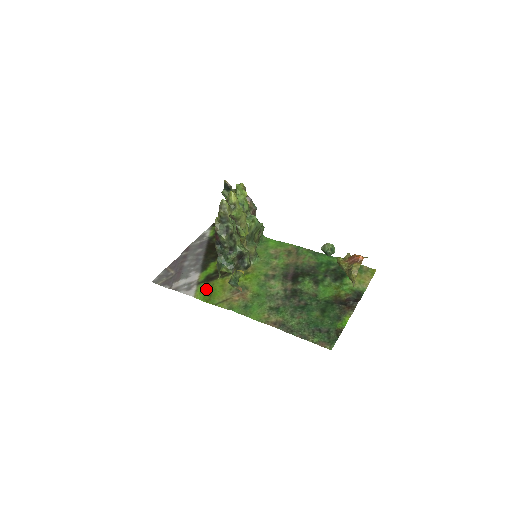
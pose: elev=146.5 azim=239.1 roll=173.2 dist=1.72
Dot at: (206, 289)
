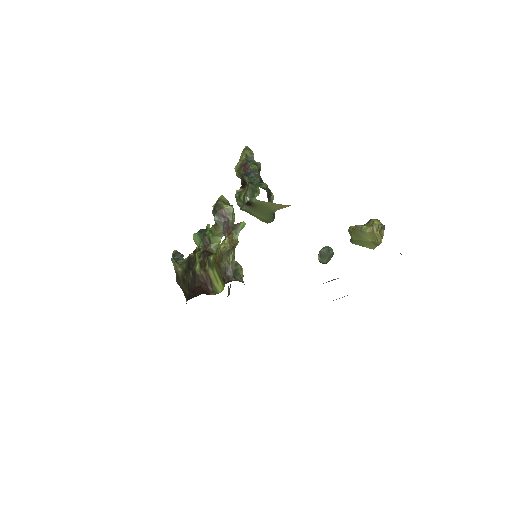
Dot at: occluded
